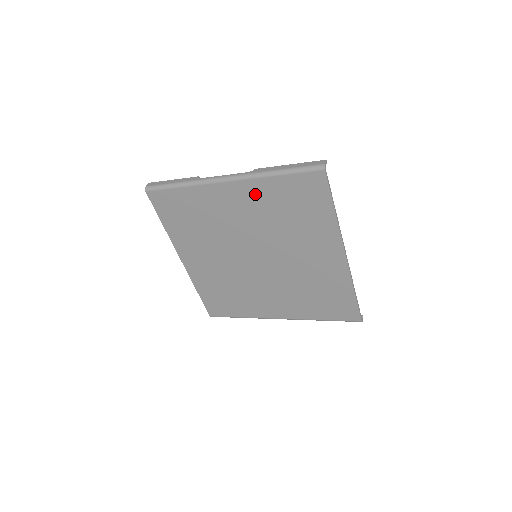
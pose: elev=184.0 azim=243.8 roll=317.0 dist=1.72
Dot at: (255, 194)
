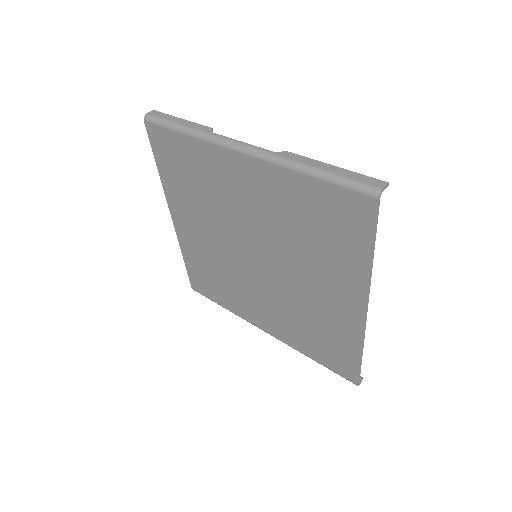
Dot at: (273, 185)
